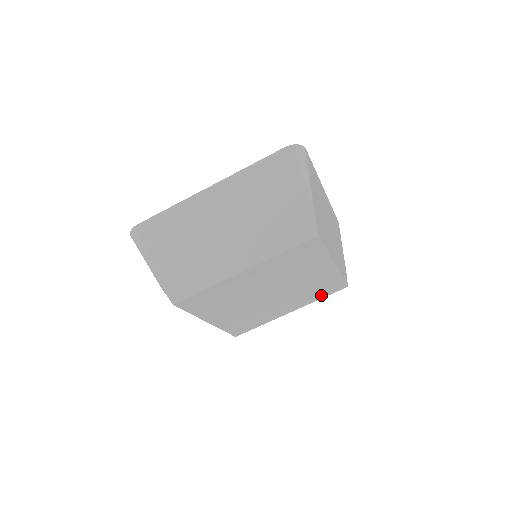
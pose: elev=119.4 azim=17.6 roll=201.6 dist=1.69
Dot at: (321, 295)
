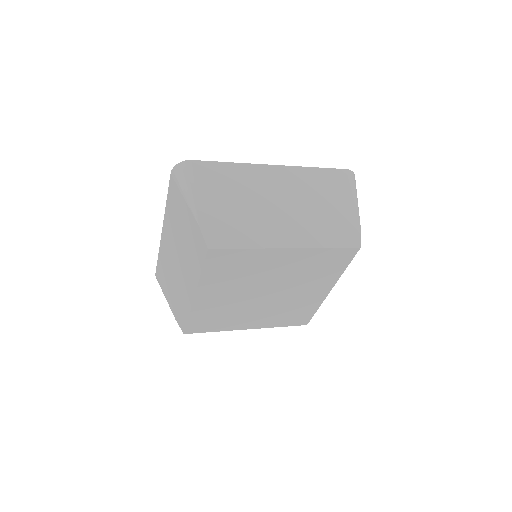
Dot at: (285, 322)
